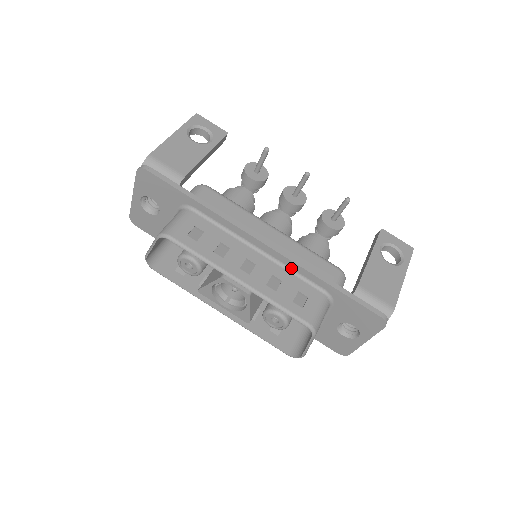
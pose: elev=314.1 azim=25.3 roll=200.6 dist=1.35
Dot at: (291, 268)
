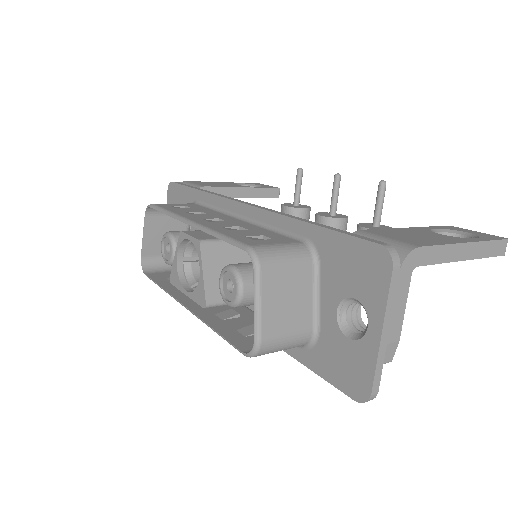
Dot at: (270, 225)
